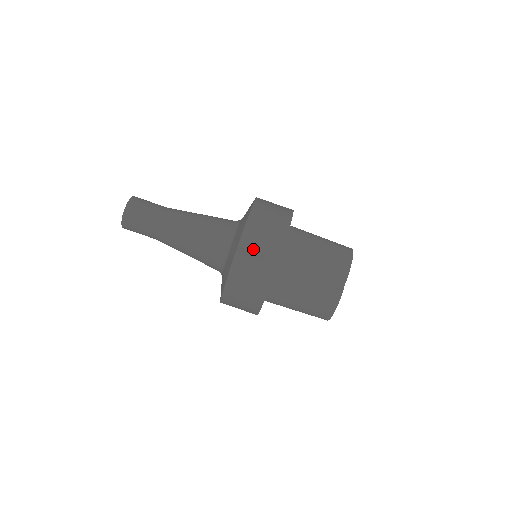
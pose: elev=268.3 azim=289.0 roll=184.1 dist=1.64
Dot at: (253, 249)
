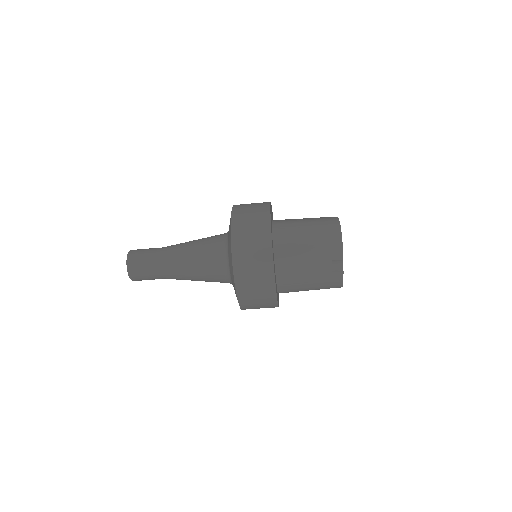
Dot at: (249, 282)
